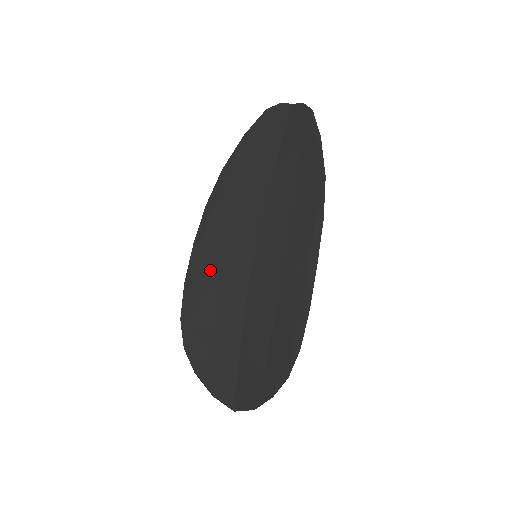
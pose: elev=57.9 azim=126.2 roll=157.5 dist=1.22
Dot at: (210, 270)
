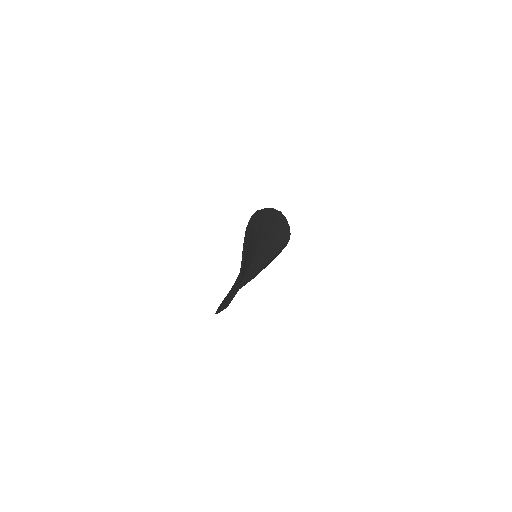
Dot at: occluded
